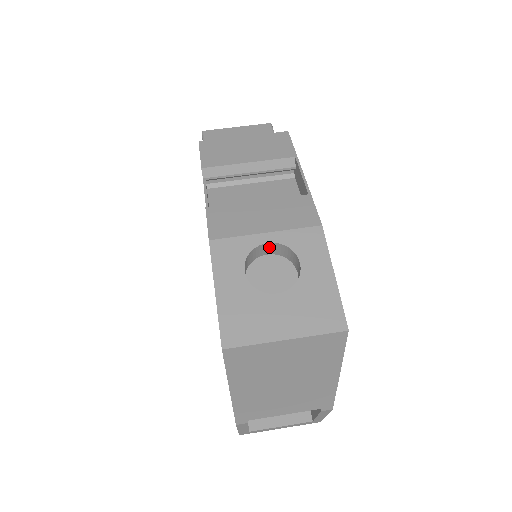
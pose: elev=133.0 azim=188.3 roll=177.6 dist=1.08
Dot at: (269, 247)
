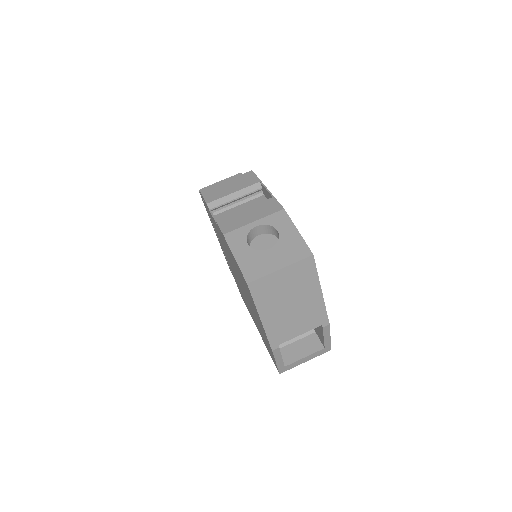
Dot at: (258, 229)
